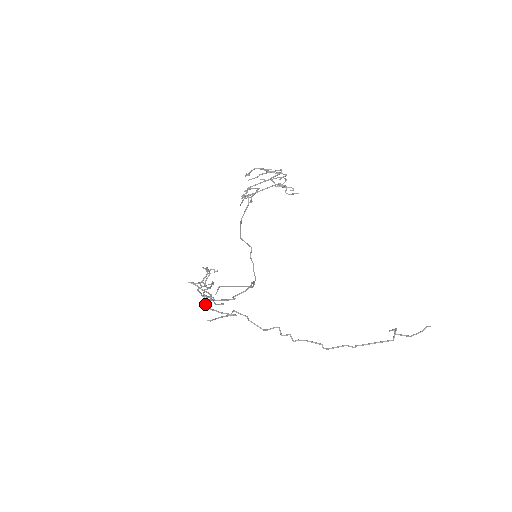
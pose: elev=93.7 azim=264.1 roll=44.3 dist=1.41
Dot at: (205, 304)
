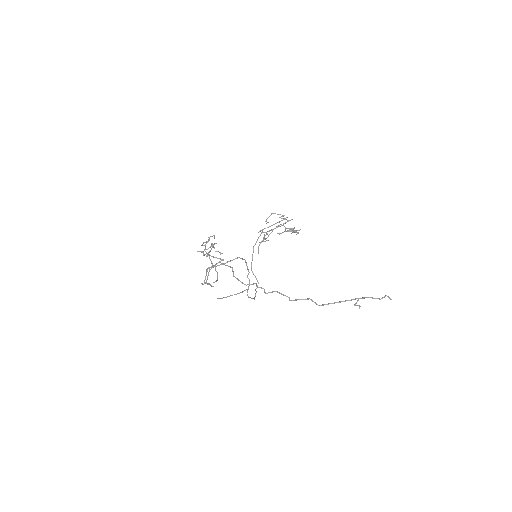
Dot at: occluded
